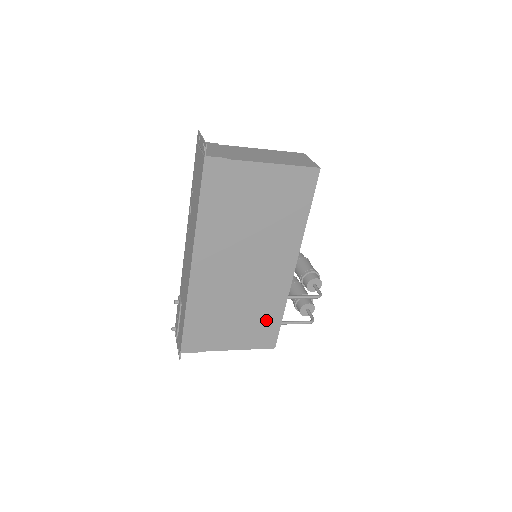
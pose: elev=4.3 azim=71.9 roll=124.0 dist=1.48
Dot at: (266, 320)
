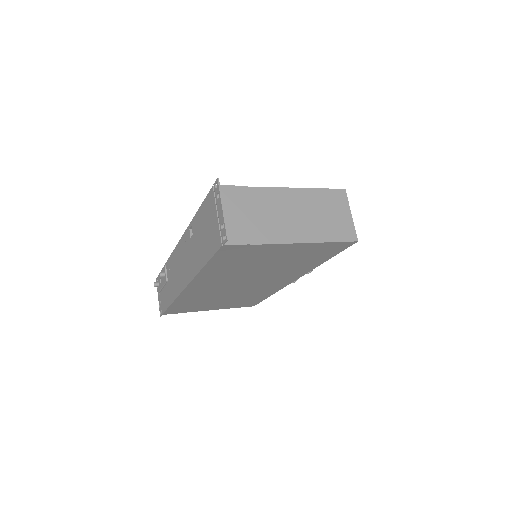
Dot at: (252, 299)
